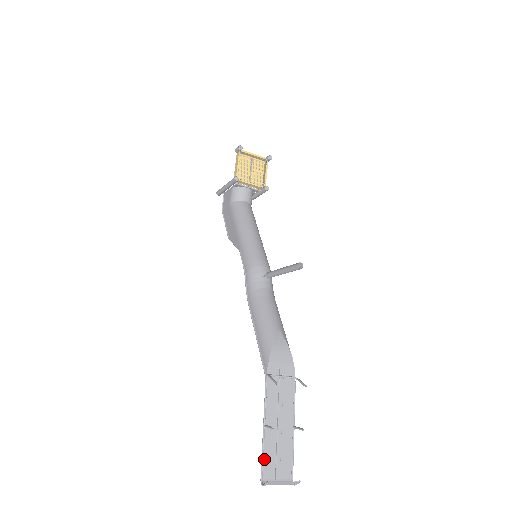
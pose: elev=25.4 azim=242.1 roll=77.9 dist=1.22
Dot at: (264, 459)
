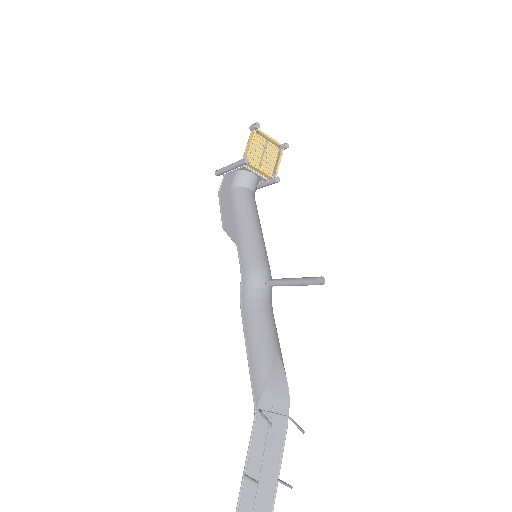
Dot at: out of frame
